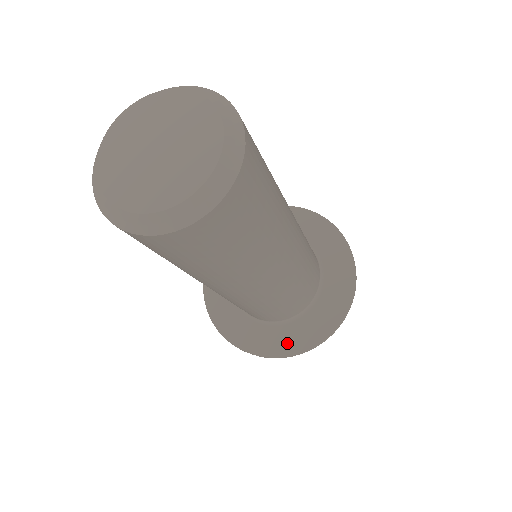
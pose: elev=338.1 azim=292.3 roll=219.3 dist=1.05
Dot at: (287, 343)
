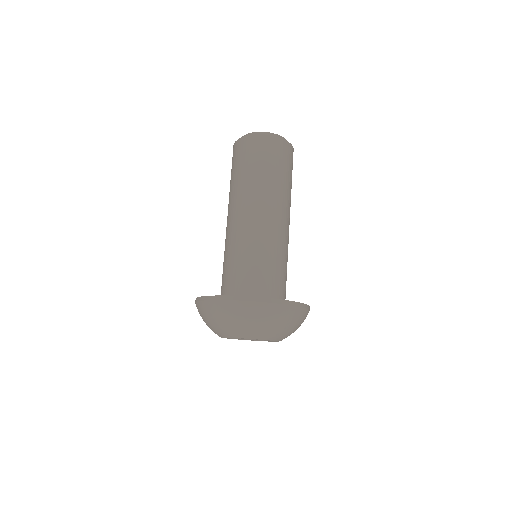
Dot at: occluded
